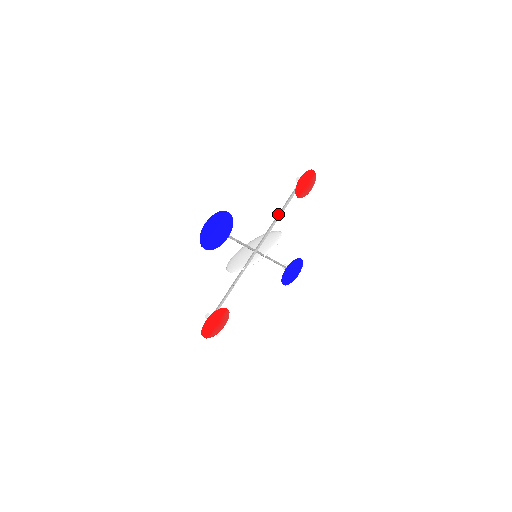
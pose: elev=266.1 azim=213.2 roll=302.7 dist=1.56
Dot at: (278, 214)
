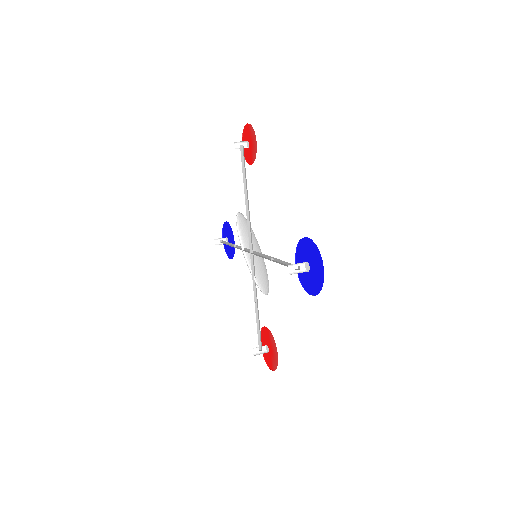
Dot at: (245, 197)
